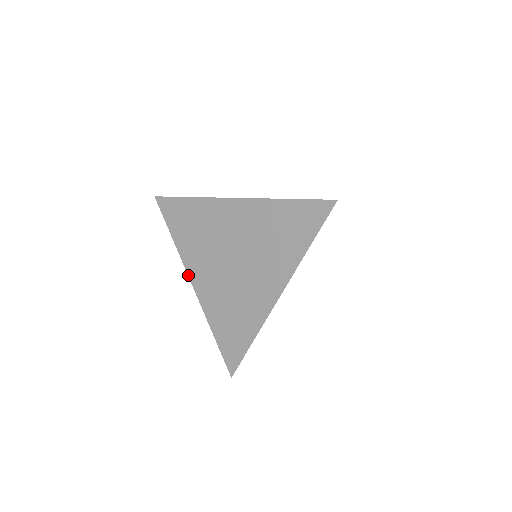
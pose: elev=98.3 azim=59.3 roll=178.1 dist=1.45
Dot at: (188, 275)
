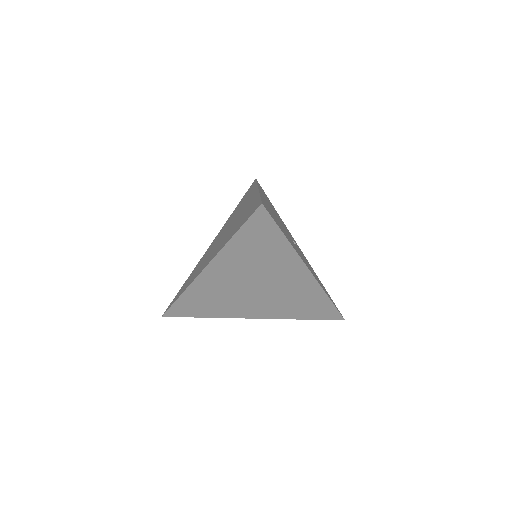
Dot at: (216, 236)
